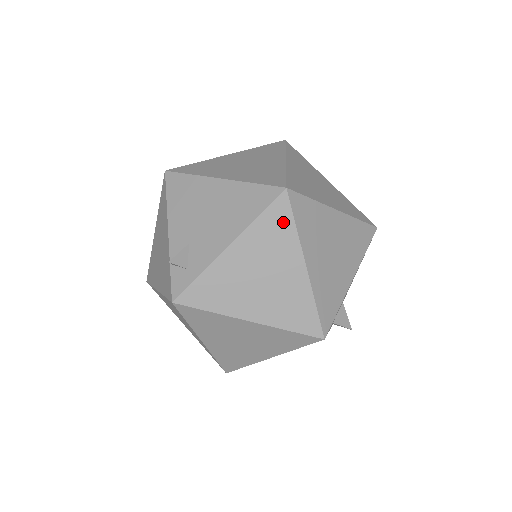
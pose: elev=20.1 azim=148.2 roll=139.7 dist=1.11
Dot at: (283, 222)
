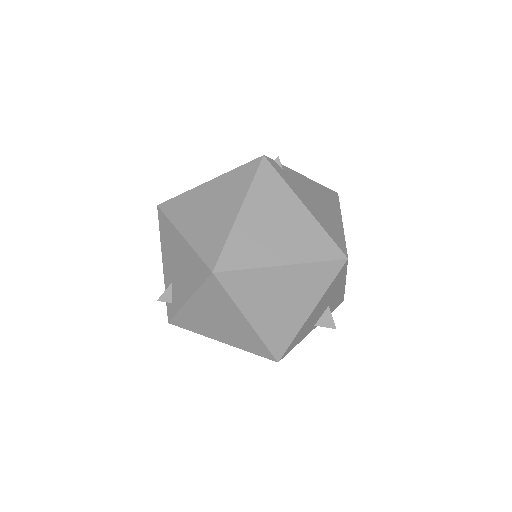
Dot at: (219, 293)
